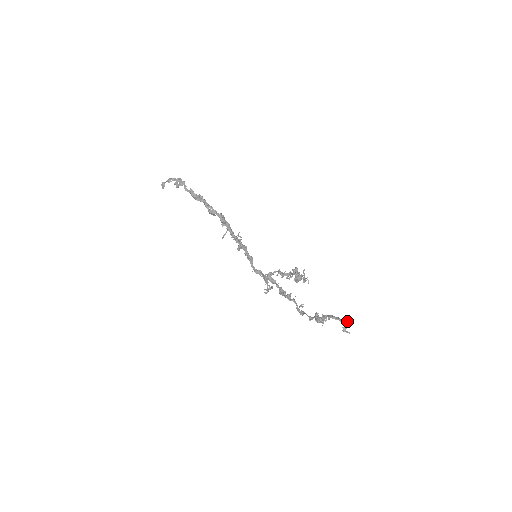
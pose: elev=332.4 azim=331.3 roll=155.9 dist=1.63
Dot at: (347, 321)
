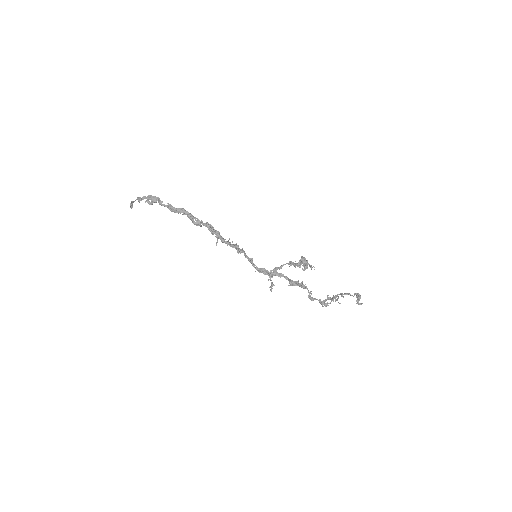
Dot at: (358, 294)
